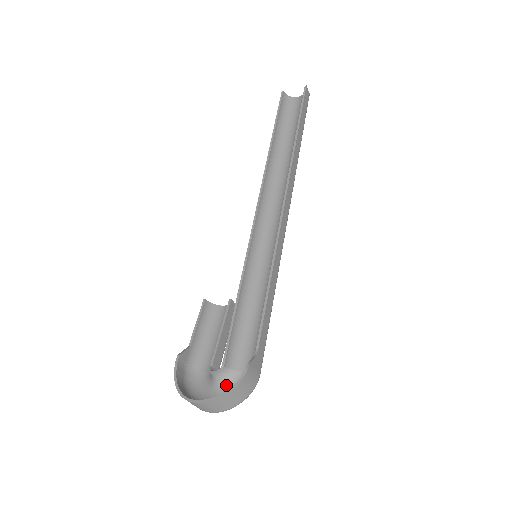
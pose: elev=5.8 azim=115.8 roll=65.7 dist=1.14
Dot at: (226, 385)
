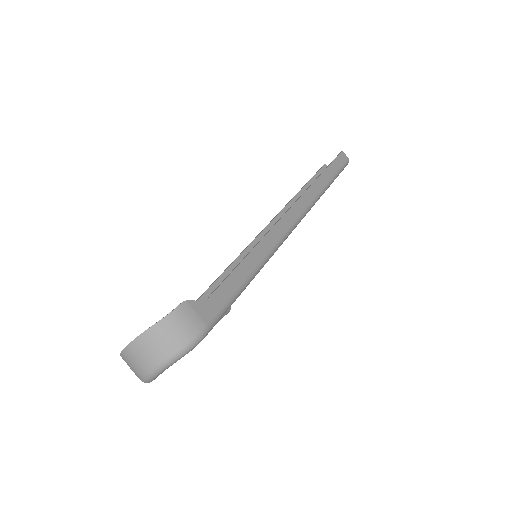
Dot at: occluded
